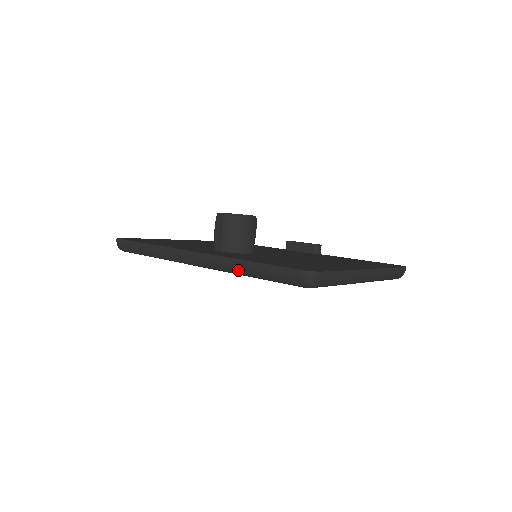
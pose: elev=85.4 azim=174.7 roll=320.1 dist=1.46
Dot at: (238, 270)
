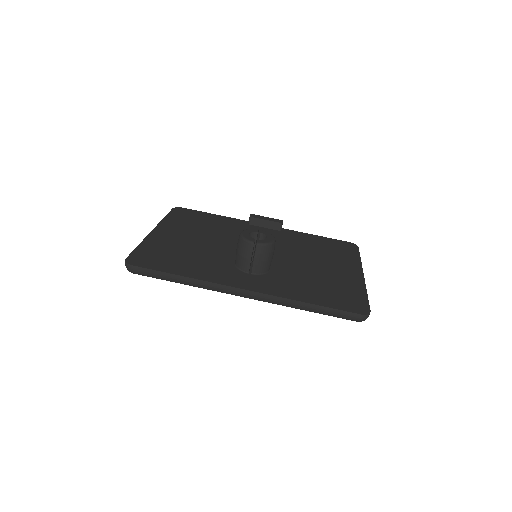
Dot at: (297, 308)
